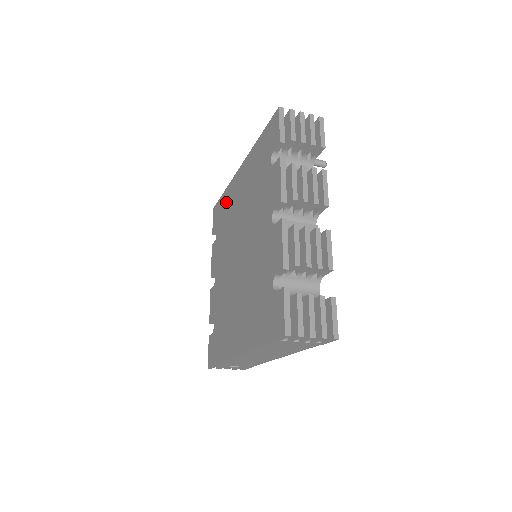
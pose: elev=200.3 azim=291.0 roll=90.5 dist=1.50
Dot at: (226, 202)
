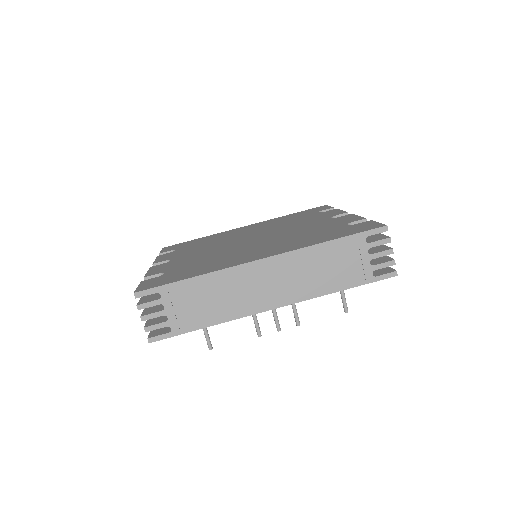
Dot at: (208, 238)
